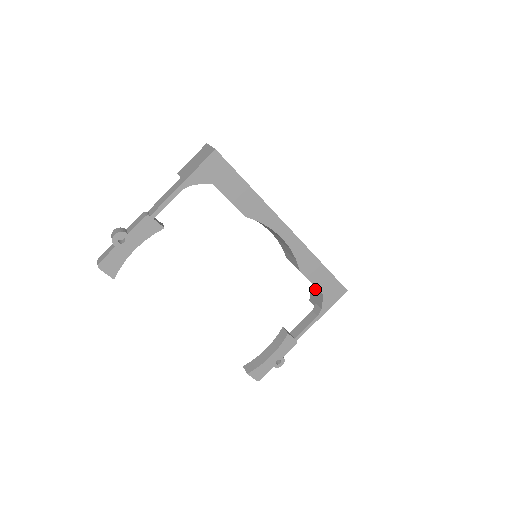
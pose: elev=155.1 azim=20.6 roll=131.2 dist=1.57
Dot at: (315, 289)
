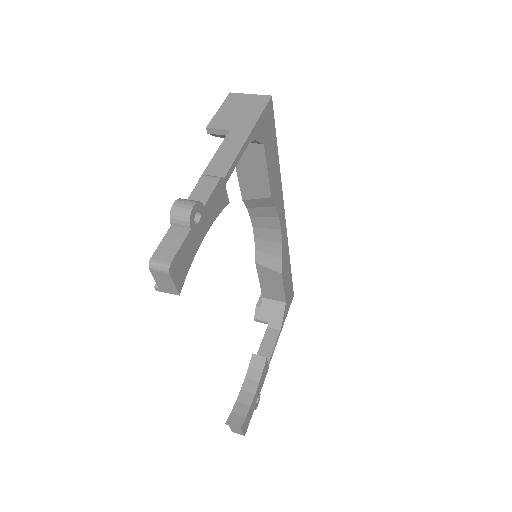
Dot at: (267, 301)
